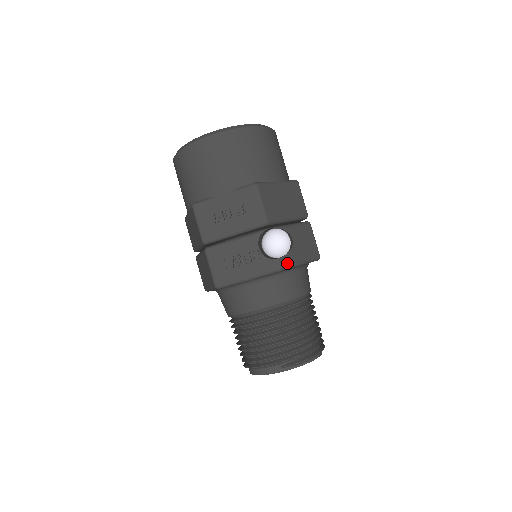
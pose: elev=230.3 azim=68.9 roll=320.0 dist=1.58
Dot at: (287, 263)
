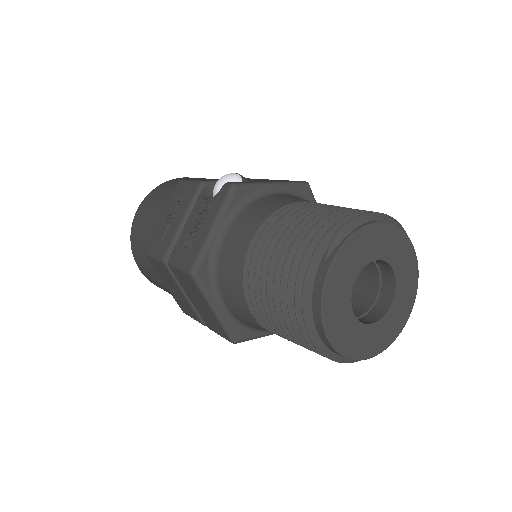
Dot at: (244, 183)
